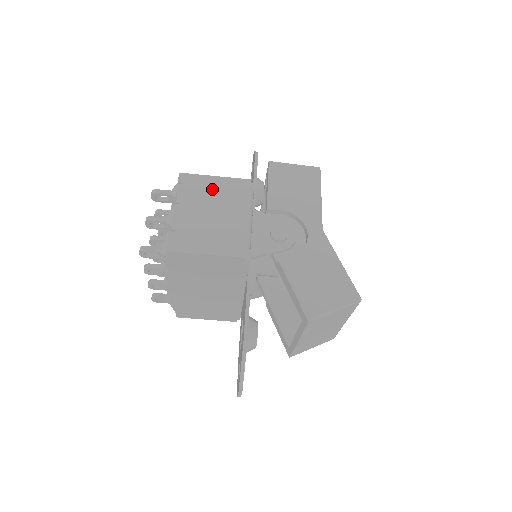
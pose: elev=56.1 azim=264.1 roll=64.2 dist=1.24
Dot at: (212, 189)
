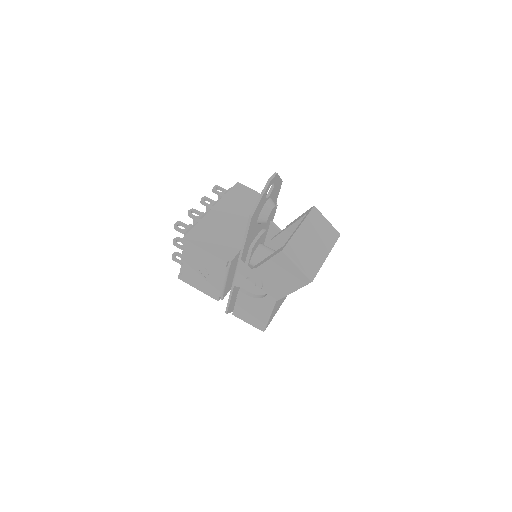
Dot at: occluded
